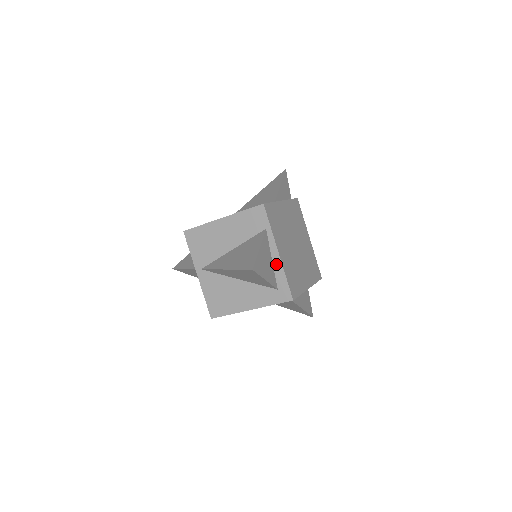
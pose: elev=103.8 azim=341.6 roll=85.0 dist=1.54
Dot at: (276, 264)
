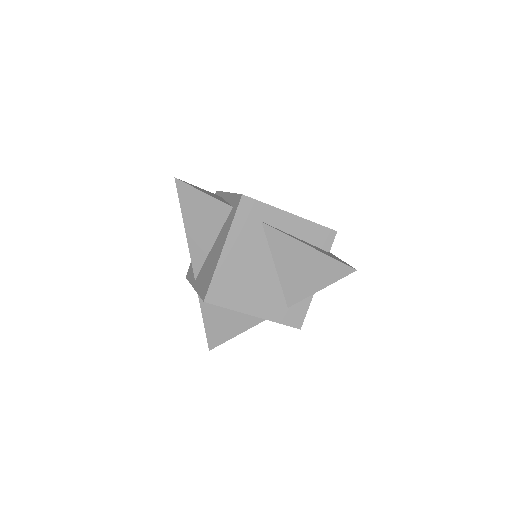
Dot at: (228, 199)
